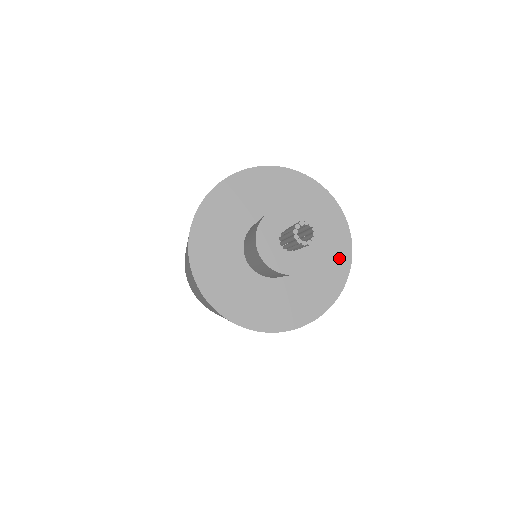
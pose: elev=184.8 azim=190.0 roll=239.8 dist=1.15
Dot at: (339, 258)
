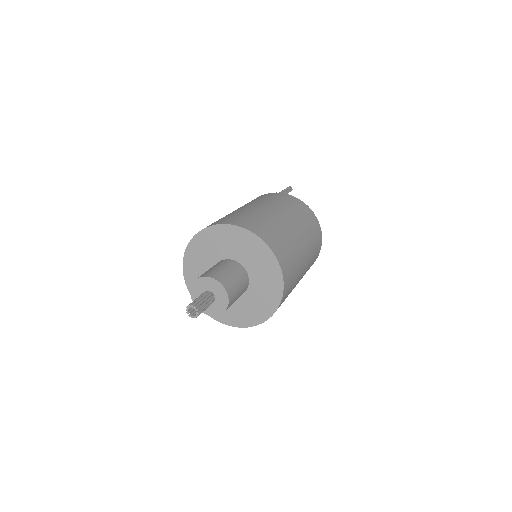
Dot at: (267, 307)
